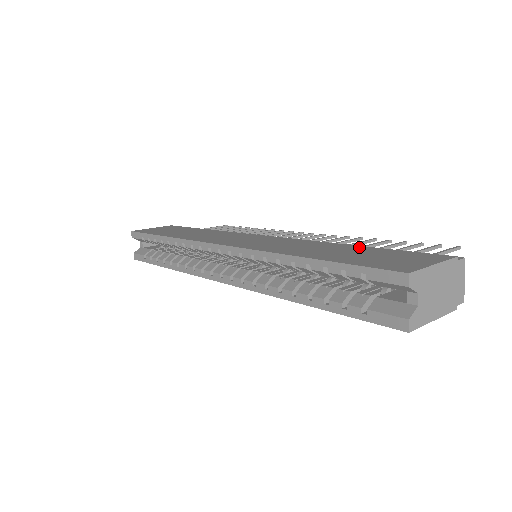
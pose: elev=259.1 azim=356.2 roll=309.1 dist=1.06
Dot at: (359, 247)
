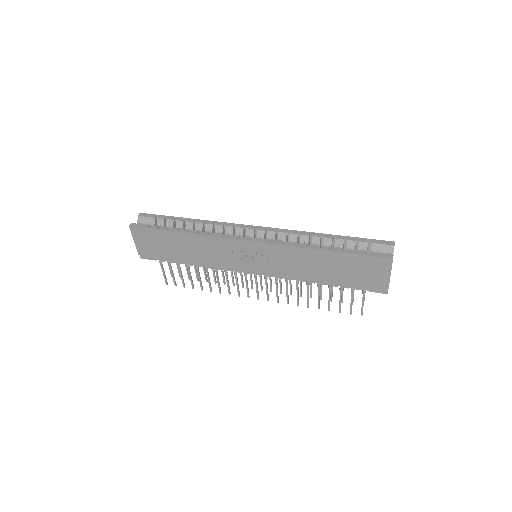
Dot at: occluded
